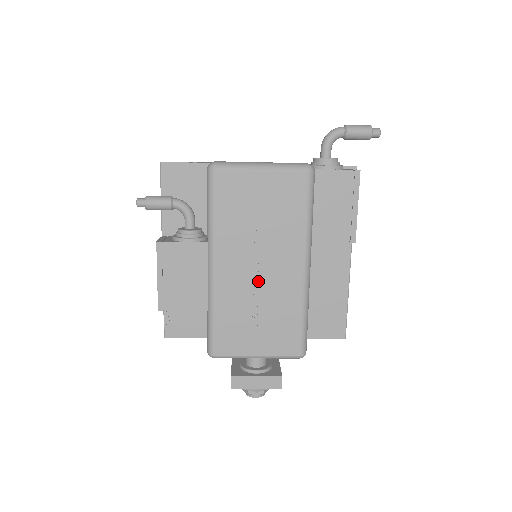
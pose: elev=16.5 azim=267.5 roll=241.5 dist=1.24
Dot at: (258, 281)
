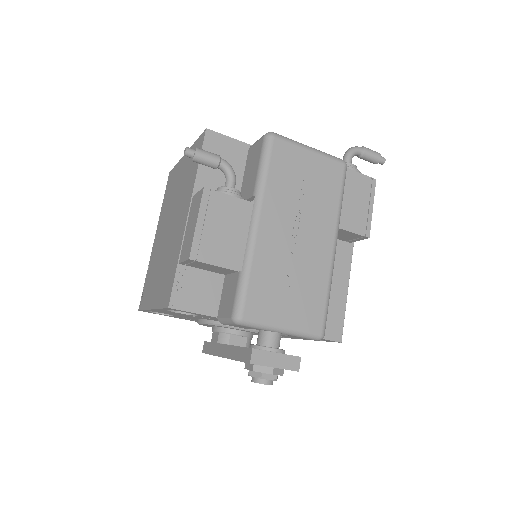
Dot at: (294, 248)
